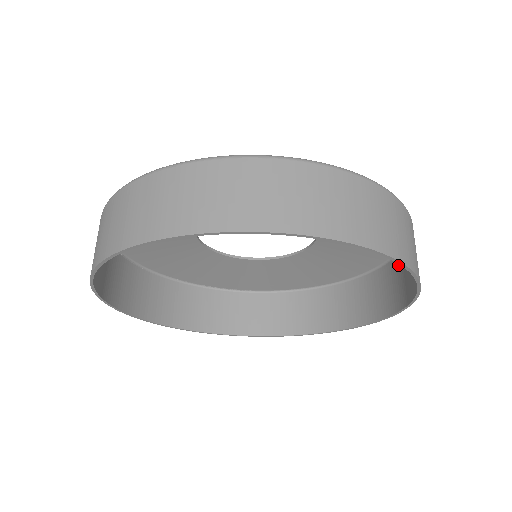
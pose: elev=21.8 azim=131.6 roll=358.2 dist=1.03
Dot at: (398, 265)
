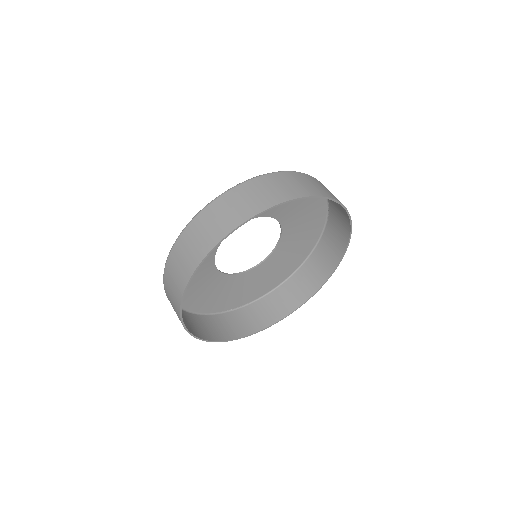
Dot at: (330, 229)
